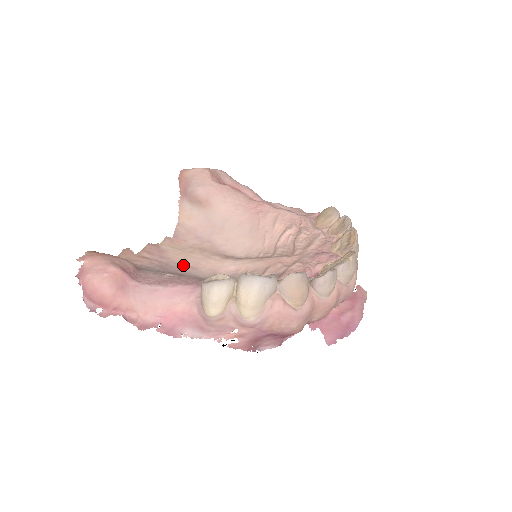
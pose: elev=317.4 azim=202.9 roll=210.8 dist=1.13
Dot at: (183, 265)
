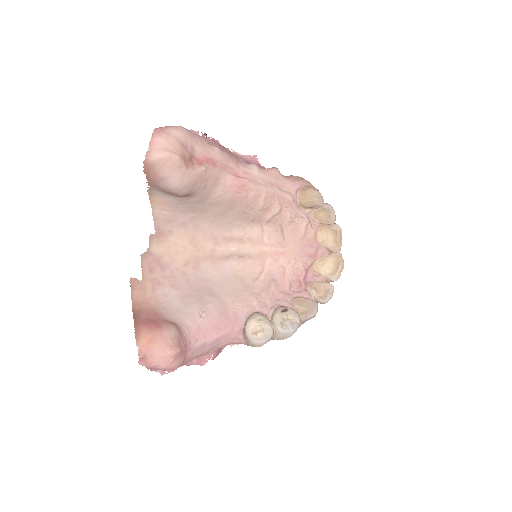
Dot at: (185, 268)
